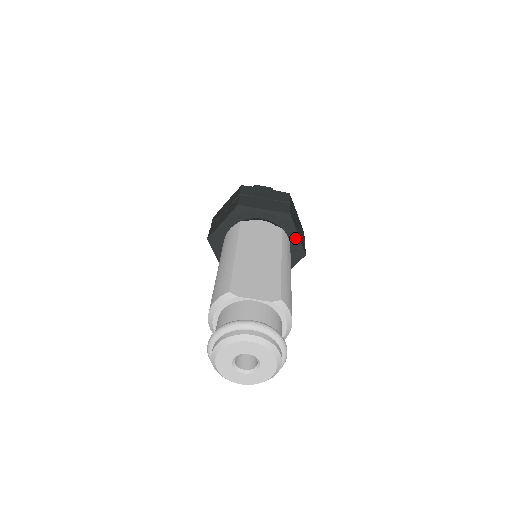
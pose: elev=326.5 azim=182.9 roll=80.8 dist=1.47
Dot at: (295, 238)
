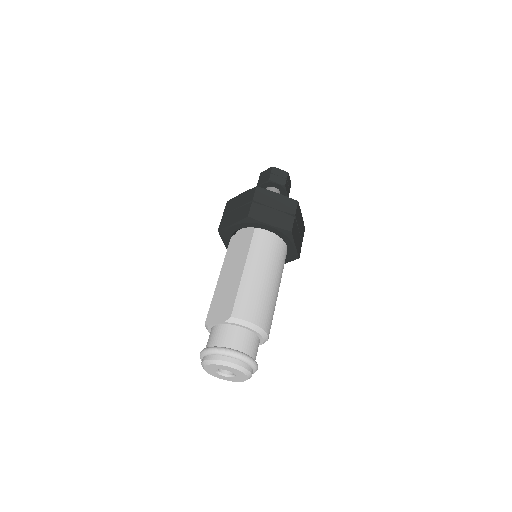
Dot at: (270, 228)
